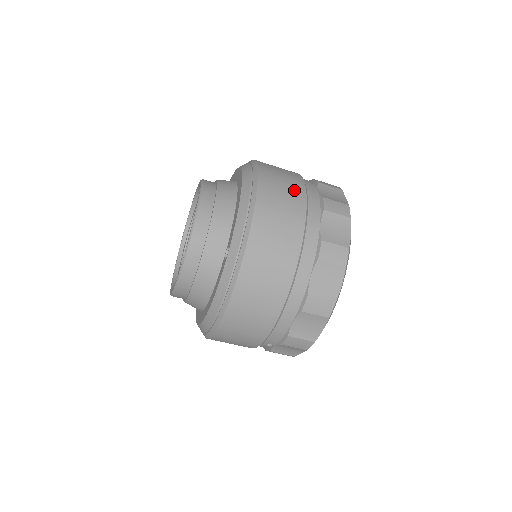
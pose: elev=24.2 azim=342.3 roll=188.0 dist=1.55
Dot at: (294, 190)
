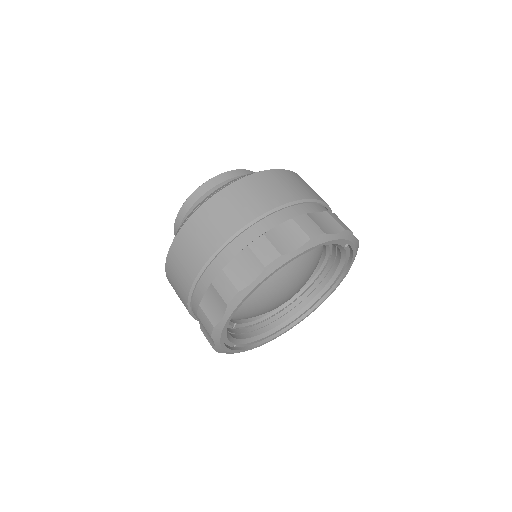
Dot at: (241, 214)
